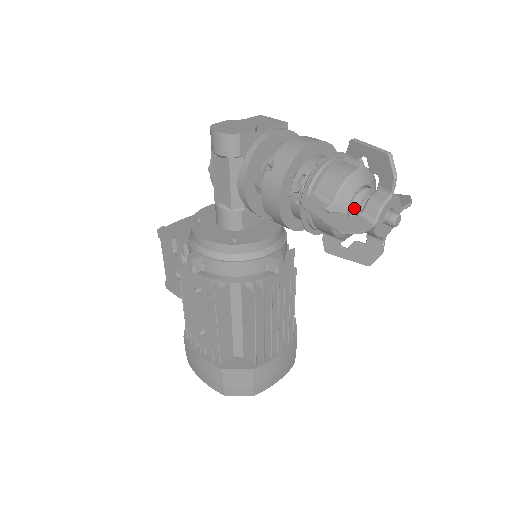
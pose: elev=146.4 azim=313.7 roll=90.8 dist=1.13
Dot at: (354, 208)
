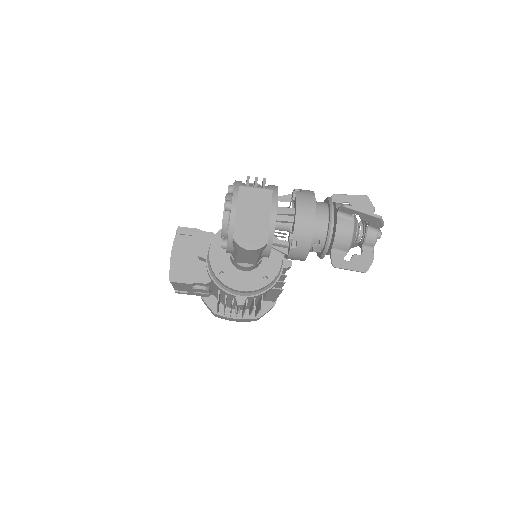
Dot at: occluded
